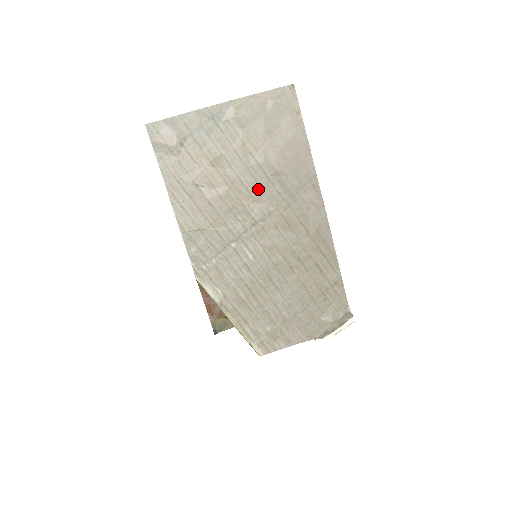
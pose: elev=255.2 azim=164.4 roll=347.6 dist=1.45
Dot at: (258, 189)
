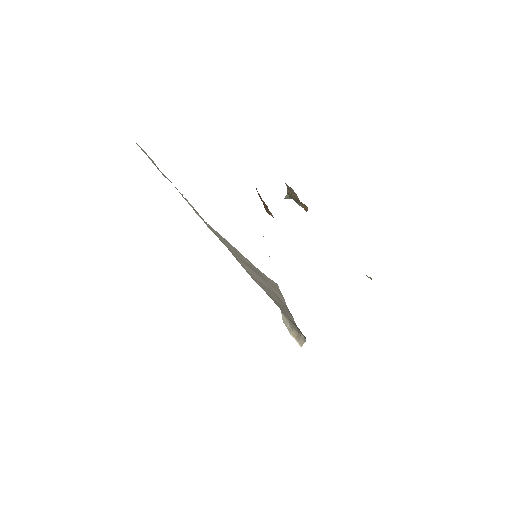
Dot at: occluded
